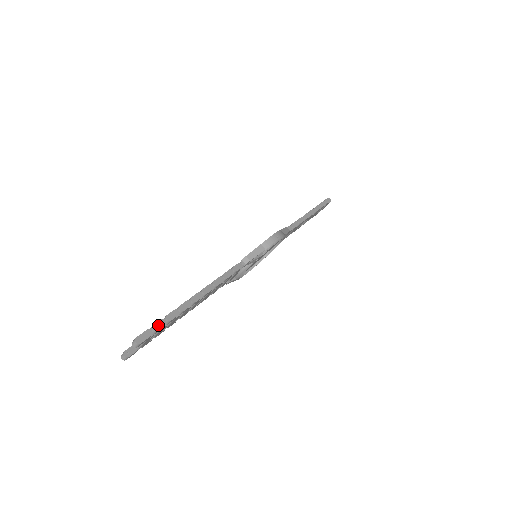
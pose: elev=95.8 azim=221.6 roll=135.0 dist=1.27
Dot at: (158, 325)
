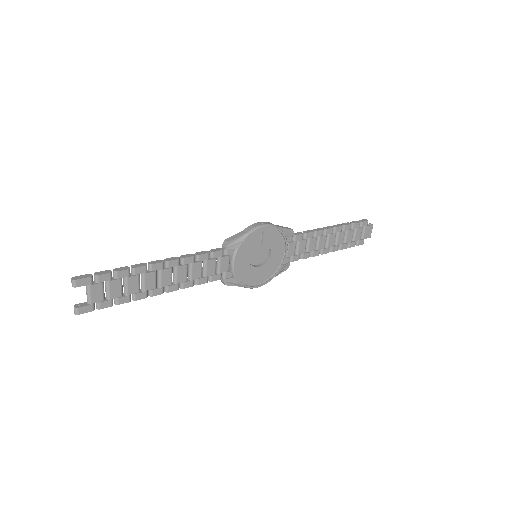
Dot at: (101, 273)
